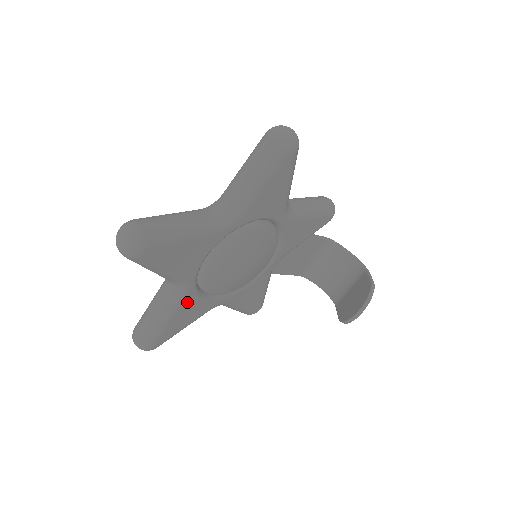
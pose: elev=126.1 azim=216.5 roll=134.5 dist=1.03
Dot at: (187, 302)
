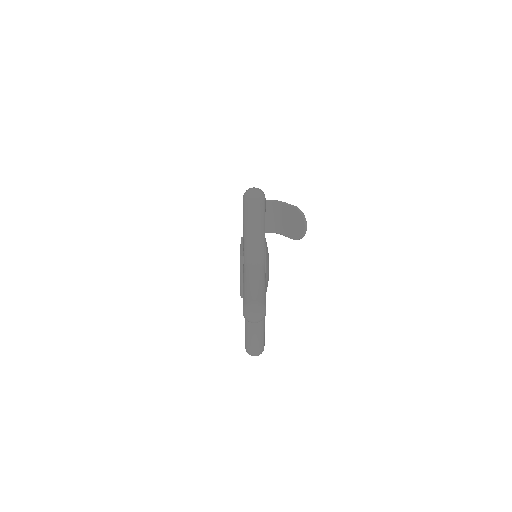
Dot at: occluded
